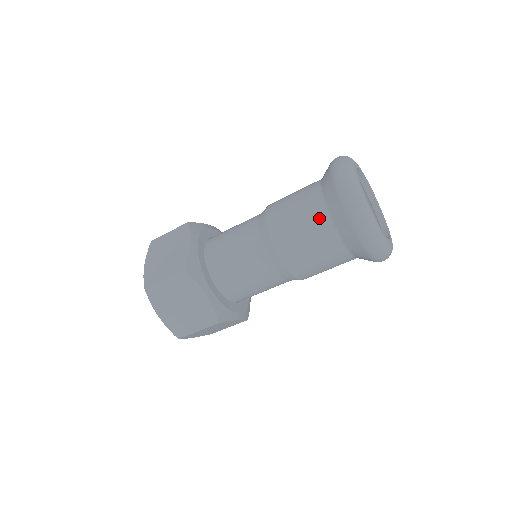
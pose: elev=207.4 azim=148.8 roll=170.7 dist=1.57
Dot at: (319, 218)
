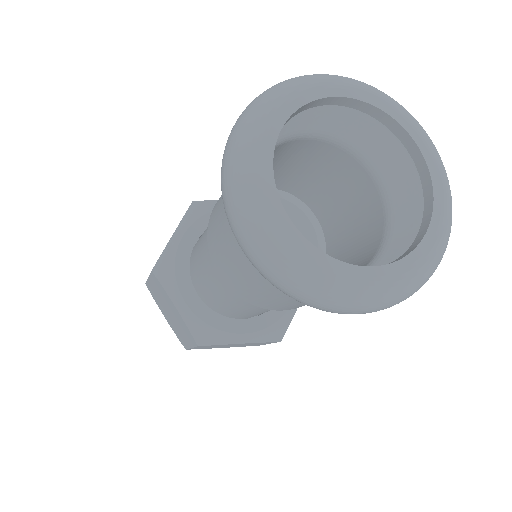
Dot at: occluded
